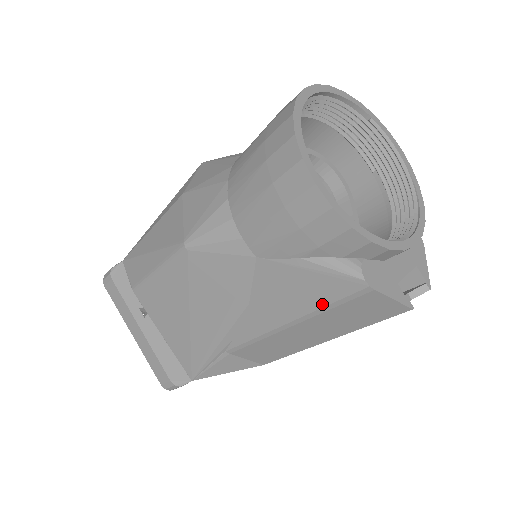
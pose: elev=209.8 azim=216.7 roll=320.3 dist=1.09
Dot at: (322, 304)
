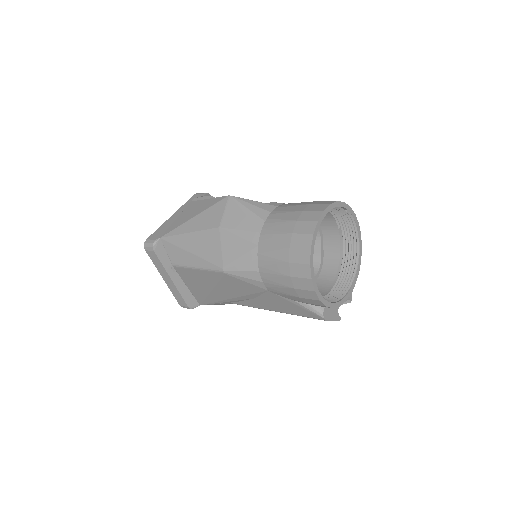
Dot at: (298, 315)
